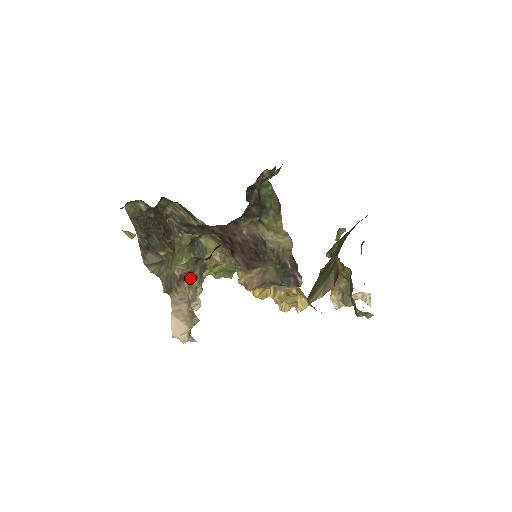
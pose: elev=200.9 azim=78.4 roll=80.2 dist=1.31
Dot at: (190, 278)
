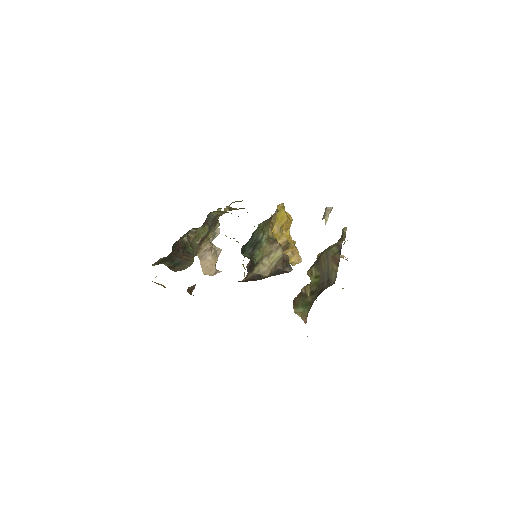
Dot at: (208, 235)
